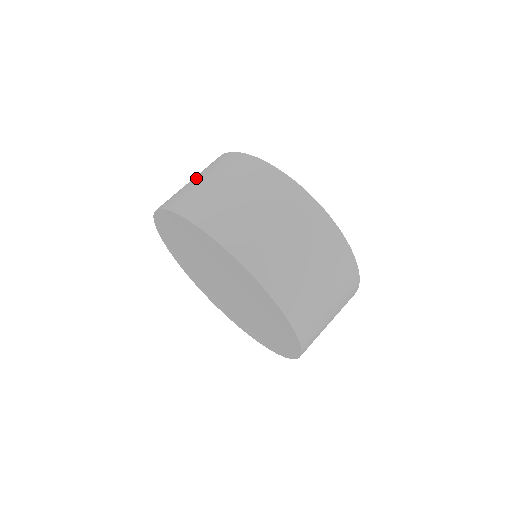
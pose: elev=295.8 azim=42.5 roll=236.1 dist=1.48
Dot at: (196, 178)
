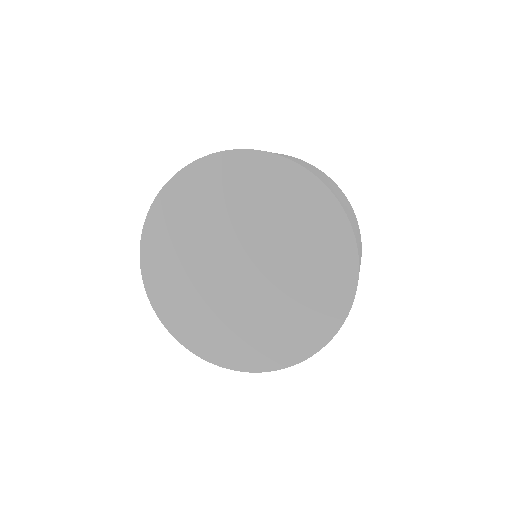
Dot at: occluded
